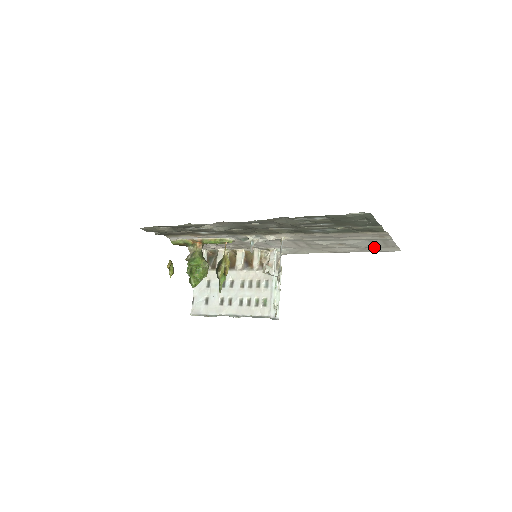
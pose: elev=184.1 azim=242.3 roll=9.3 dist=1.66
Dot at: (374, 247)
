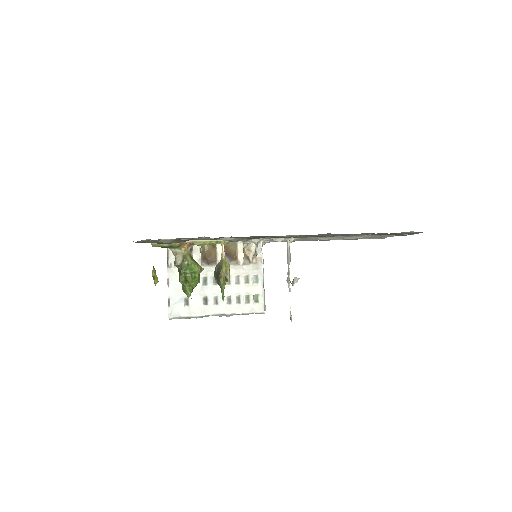
Dot at: (365, 238)
